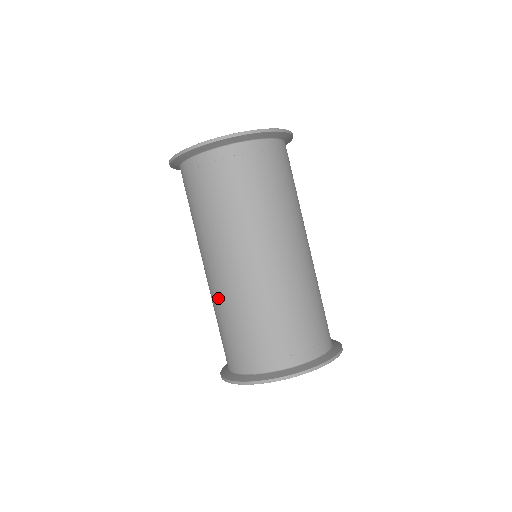
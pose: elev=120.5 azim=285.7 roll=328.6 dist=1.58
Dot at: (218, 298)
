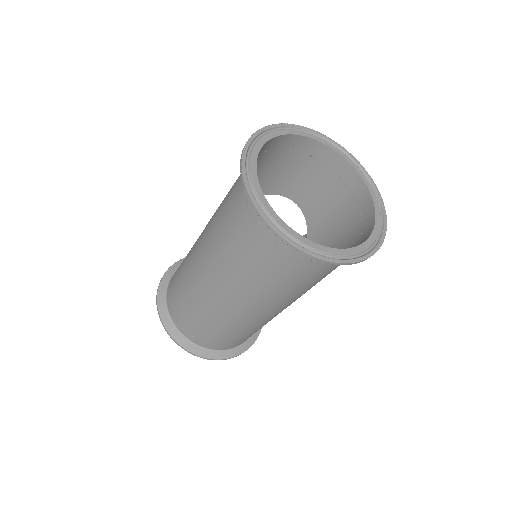
Dot at: (189, 264)
